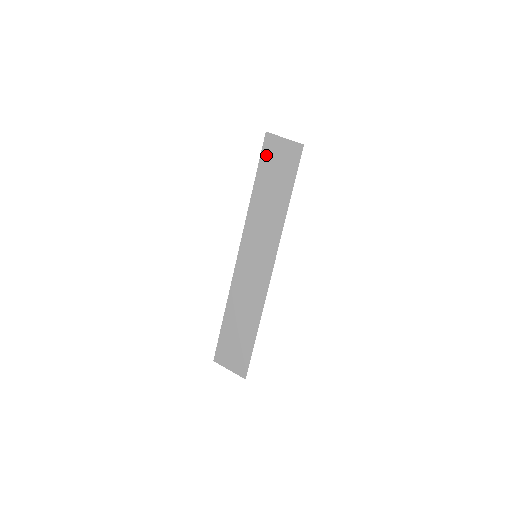
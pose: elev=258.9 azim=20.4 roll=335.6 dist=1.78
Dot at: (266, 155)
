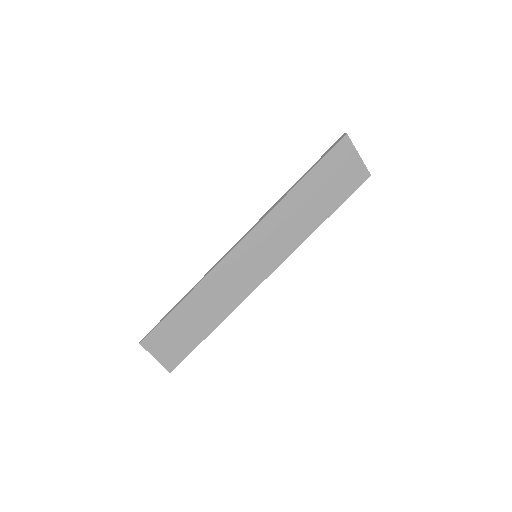
Dot at: (332, 159)
